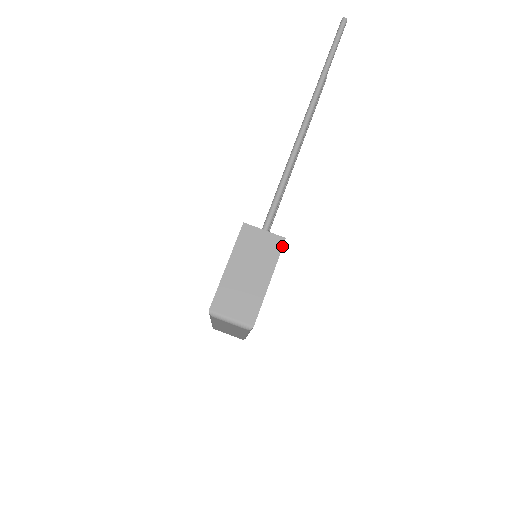
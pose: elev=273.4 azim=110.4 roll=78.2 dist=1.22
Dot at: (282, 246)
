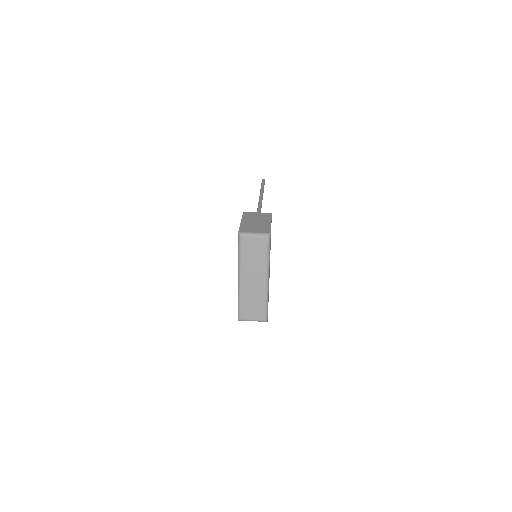
Dot at: (271, 215)
